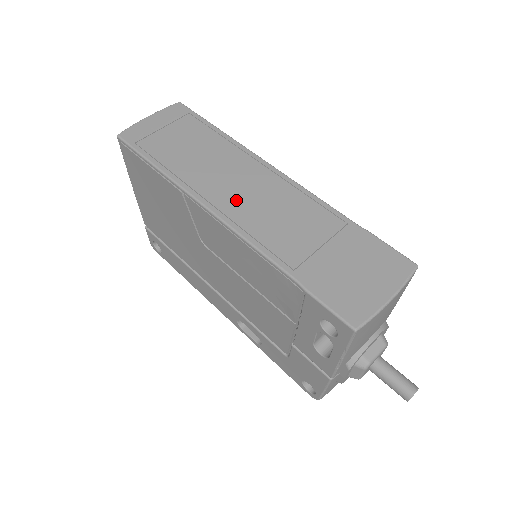
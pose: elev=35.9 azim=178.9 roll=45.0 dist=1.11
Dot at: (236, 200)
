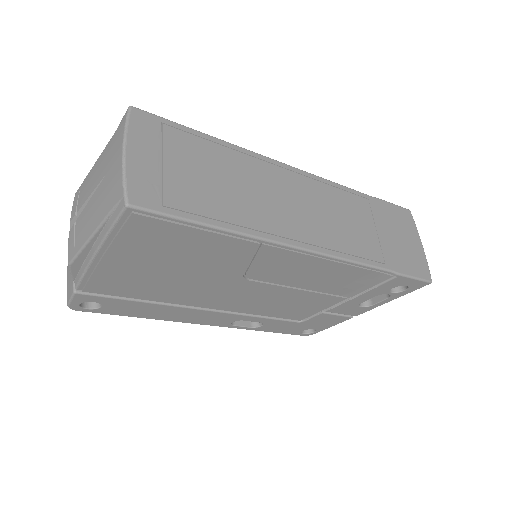
Dot at: (308, 224)
